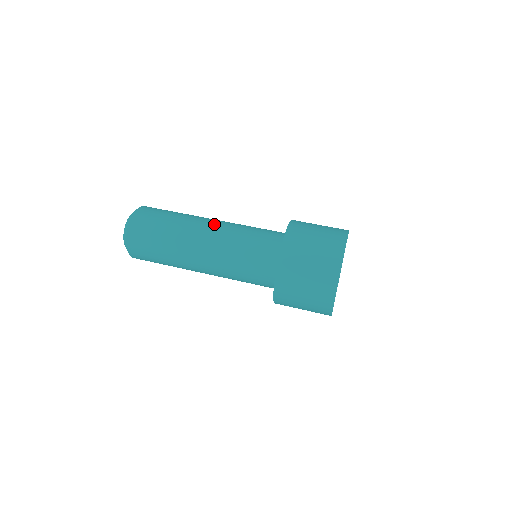
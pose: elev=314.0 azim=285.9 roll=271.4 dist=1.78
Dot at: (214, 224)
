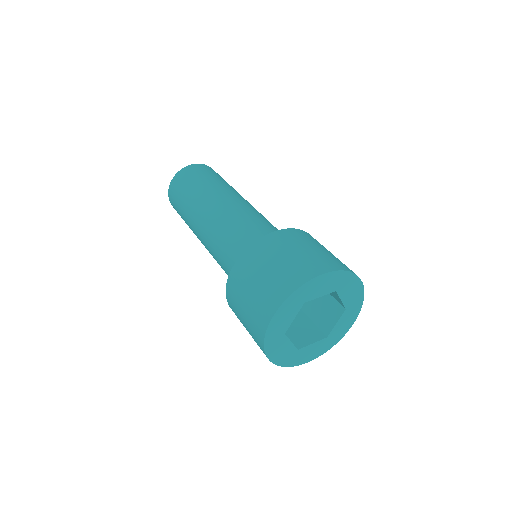
Dot at: (221, 206)
